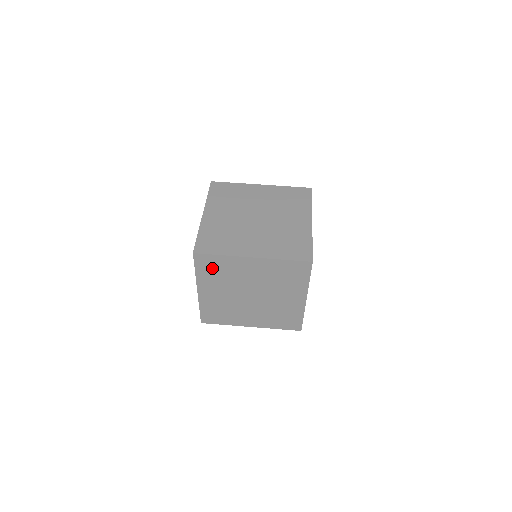
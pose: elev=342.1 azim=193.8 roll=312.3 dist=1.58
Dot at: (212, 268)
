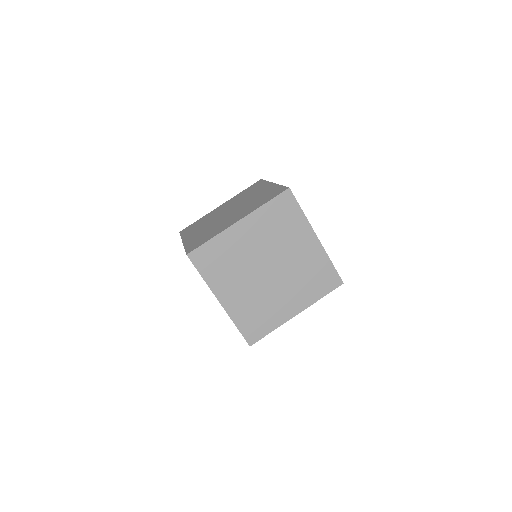
Dot at: occluded
